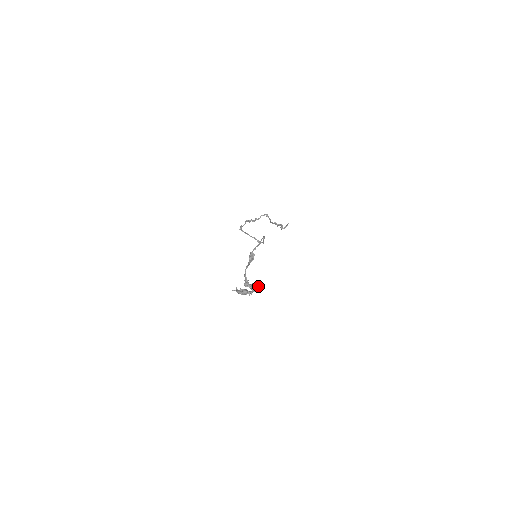
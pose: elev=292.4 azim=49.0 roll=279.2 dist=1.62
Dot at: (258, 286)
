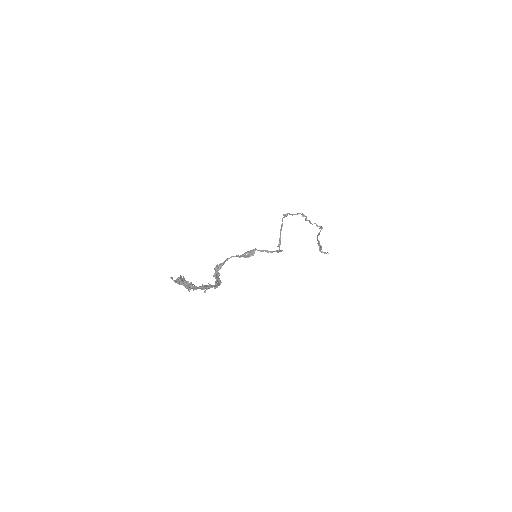
Dot at: (216, 285)
